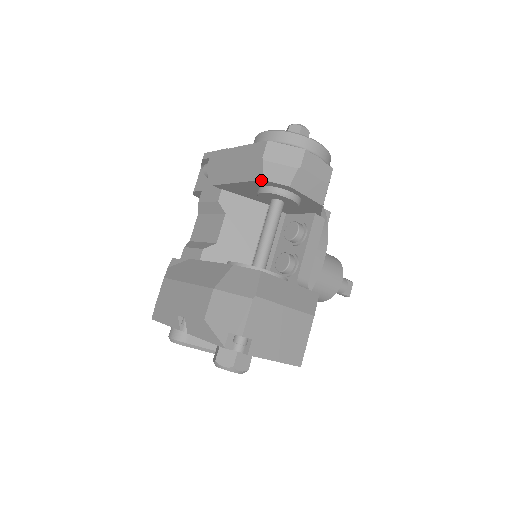
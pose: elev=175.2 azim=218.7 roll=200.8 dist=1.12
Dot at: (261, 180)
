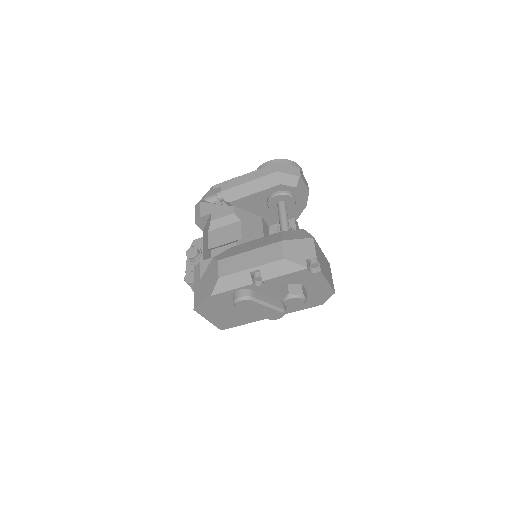
Dot at: (278, 185)
